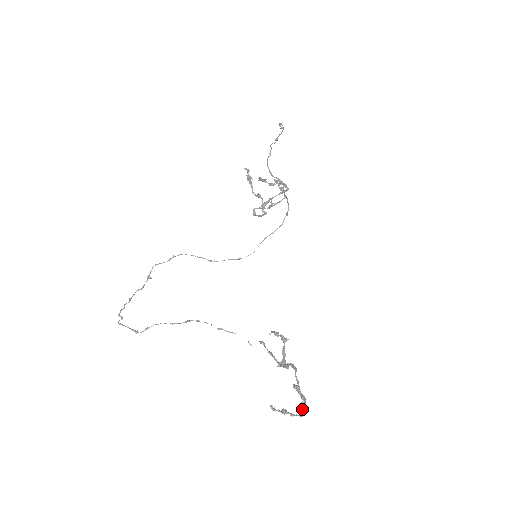
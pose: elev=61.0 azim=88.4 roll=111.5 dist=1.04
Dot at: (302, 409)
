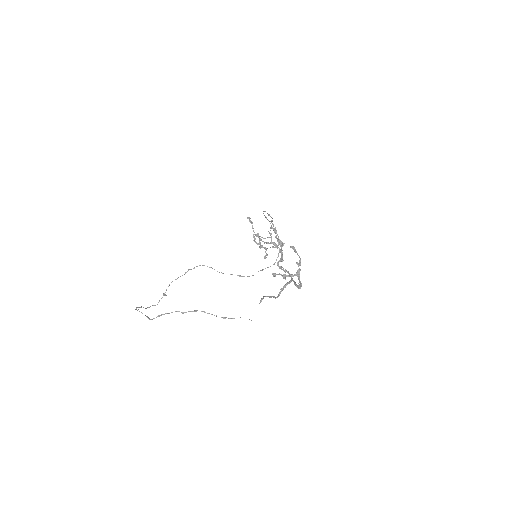
Dot at: (298, 264)
